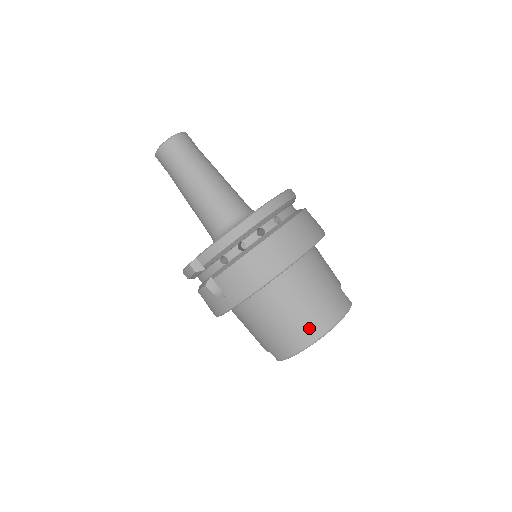
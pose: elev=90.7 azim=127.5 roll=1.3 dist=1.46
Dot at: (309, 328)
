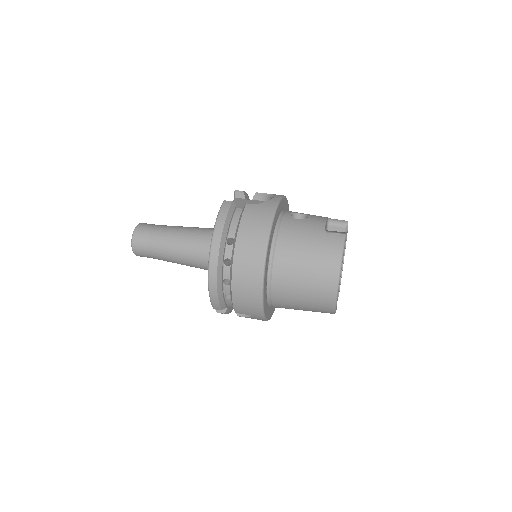
Dot at: (323, 289)
